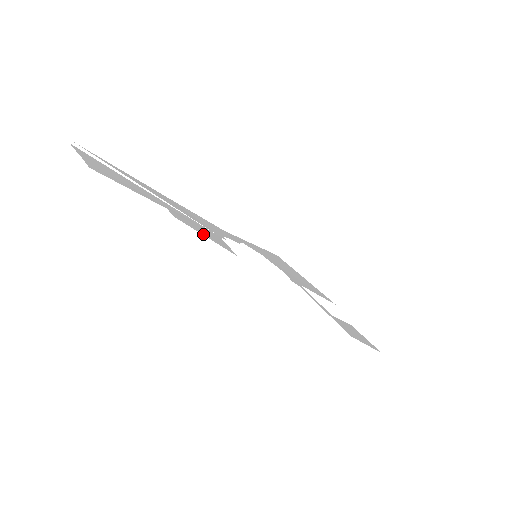
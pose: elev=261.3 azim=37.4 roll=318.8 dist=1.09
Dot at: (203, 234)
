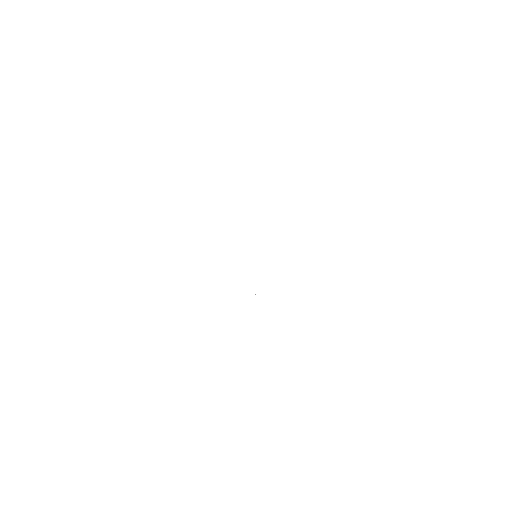
Dot at: occluded
